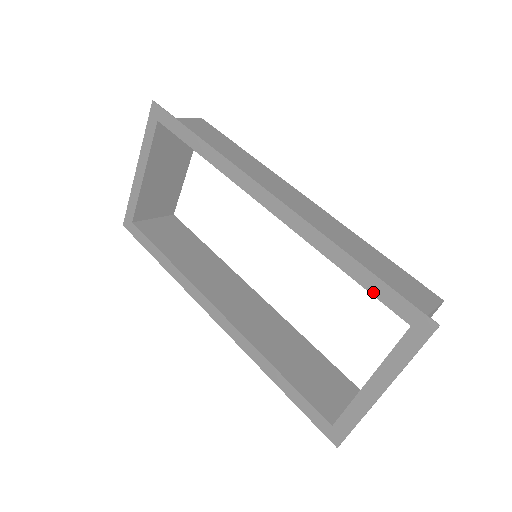
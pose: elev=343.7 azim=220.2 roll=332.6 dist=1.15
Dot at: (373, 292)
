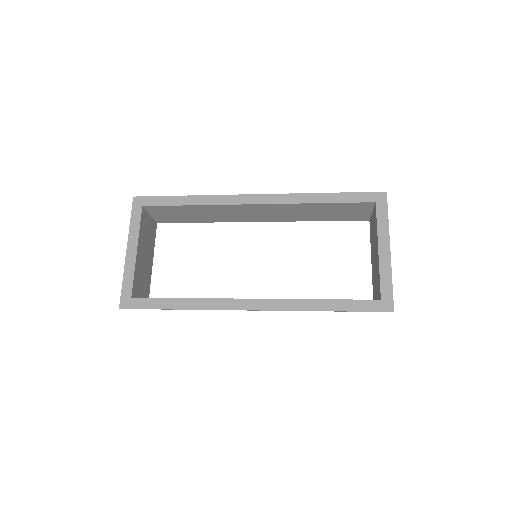
Dot at: (347, 201)
